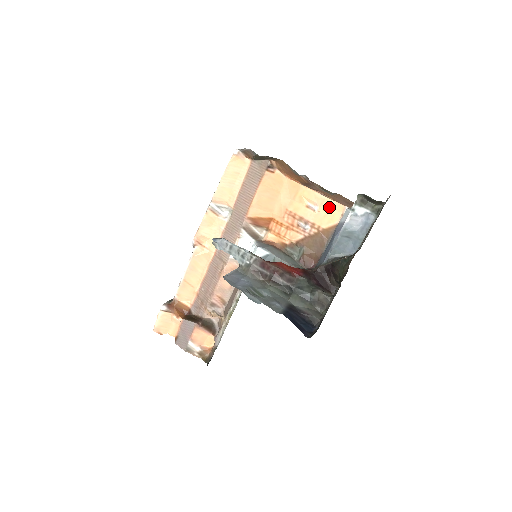
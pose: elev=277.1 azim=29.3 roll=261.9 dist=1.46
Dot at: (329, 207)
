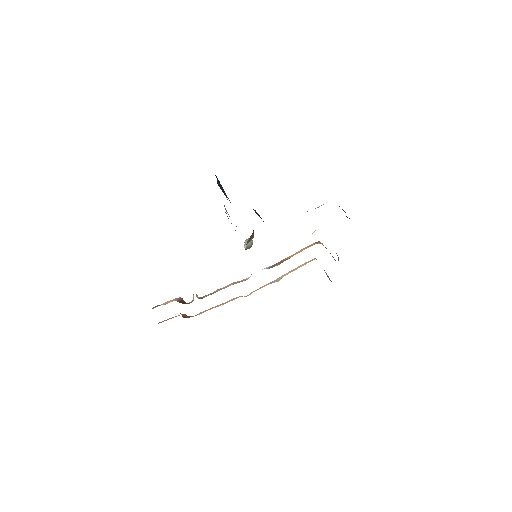
Dot at: occluded
